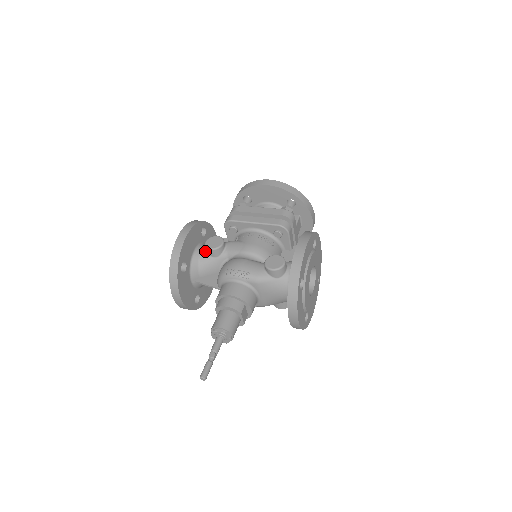
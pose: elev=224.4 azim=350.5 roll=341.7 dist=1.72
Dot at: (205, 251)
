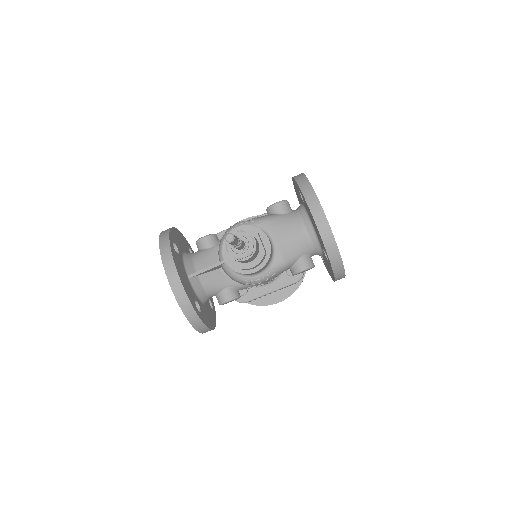
Dot at: (197, 251)
